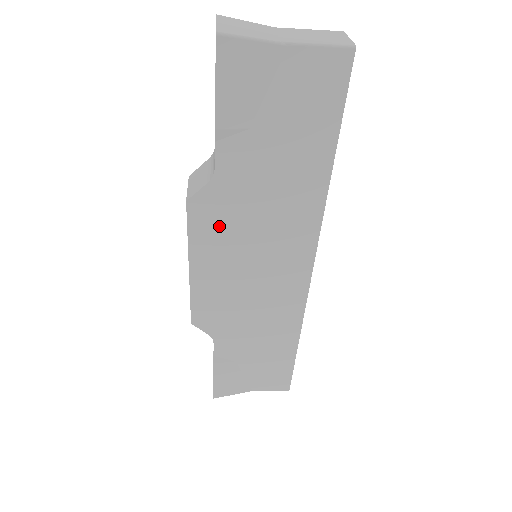
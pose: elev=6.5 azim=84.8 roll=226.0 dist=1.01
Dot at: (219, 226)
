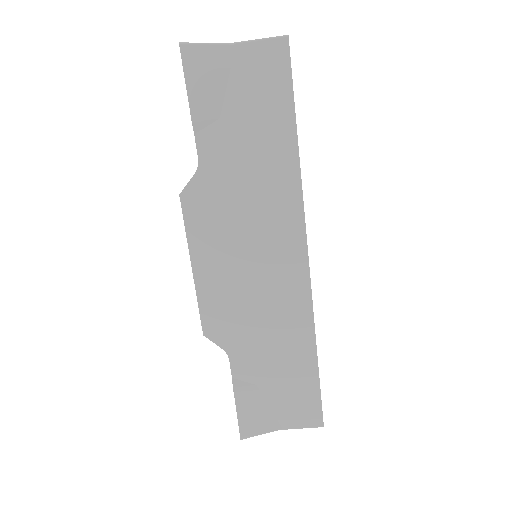
Dot at: (211, 217)
